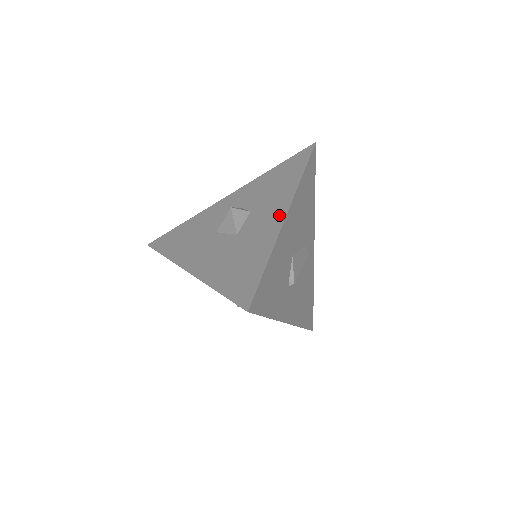
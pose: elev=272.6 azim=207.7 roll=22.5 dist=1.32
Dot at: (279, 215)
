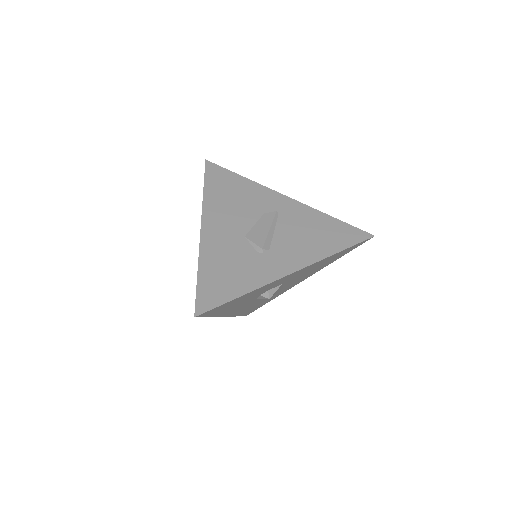
Dot at: occluded
